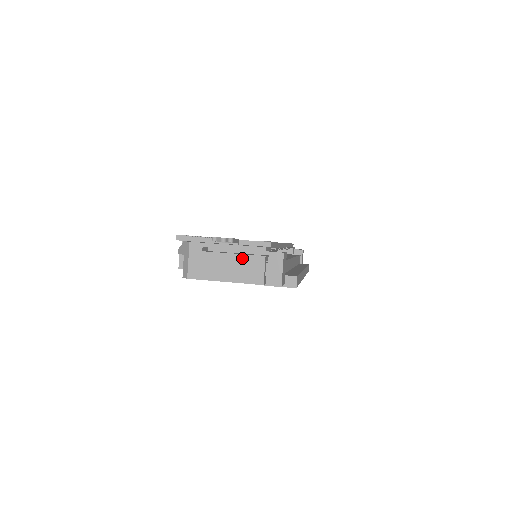
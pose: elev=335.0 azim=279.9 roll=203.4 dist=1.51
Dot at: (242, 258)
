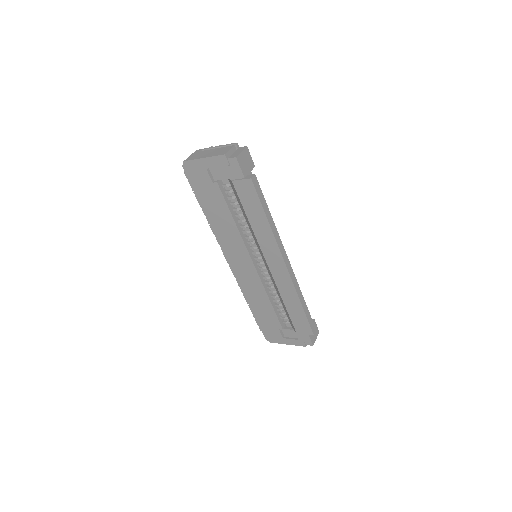
Dot at: (220, 148)
